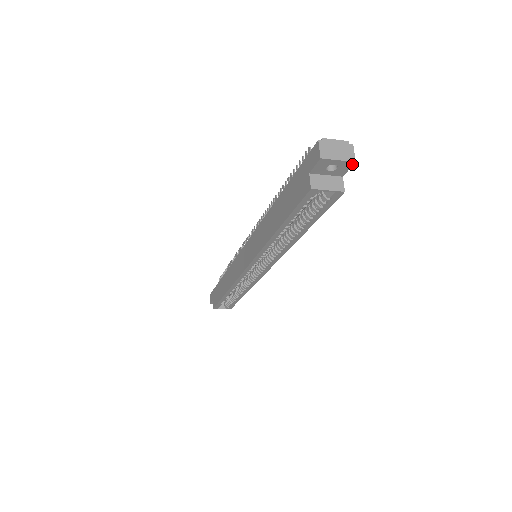
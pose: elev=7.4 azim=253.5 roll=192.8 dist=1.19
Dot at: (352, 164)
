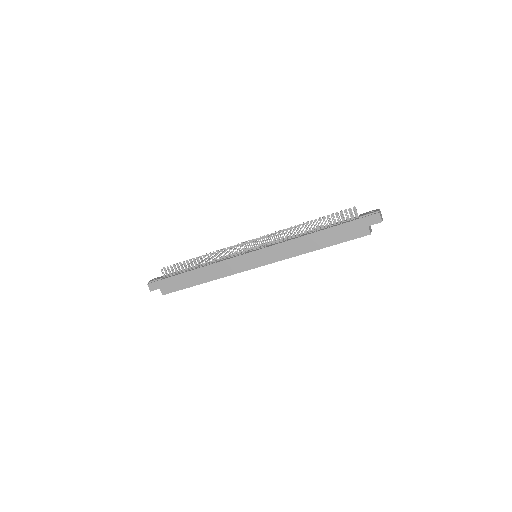
Dot at: occluded
